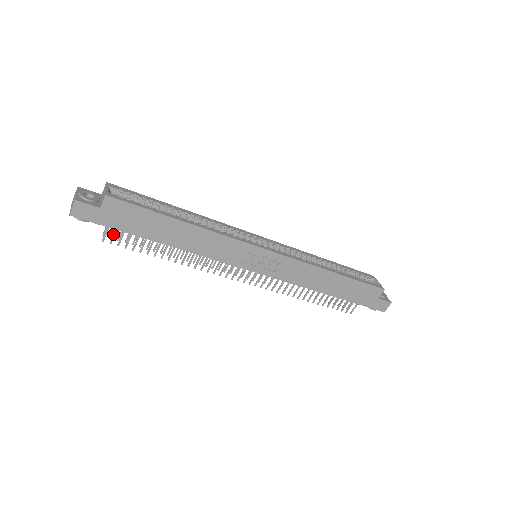
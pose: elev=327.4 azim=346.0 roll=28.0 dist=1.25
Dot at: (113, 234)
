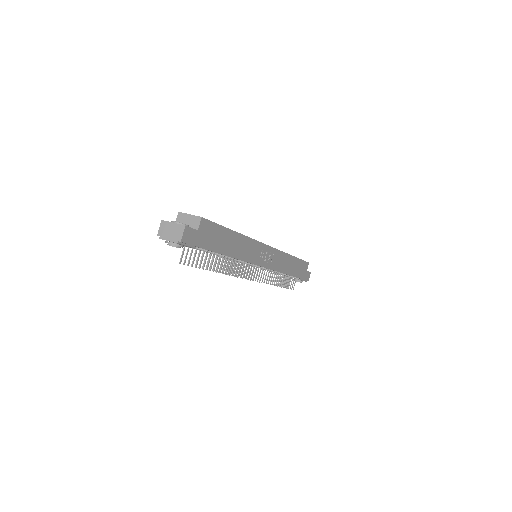
Dot at: (194, 257)
